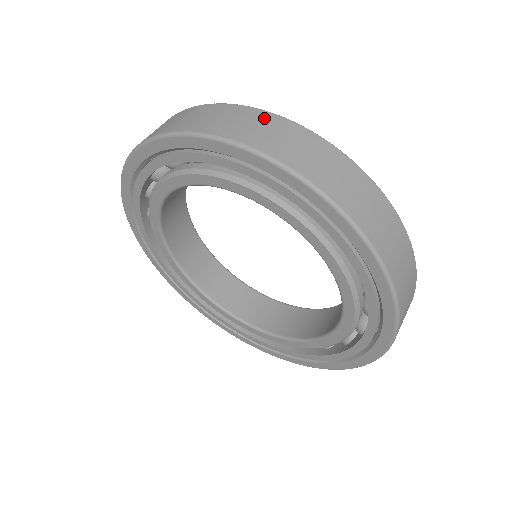
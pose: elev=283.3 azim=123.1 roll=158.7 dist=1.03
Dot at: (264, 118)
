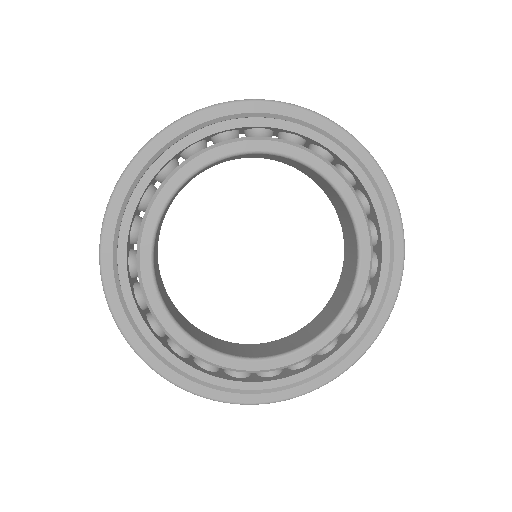
Dot at: occluded
